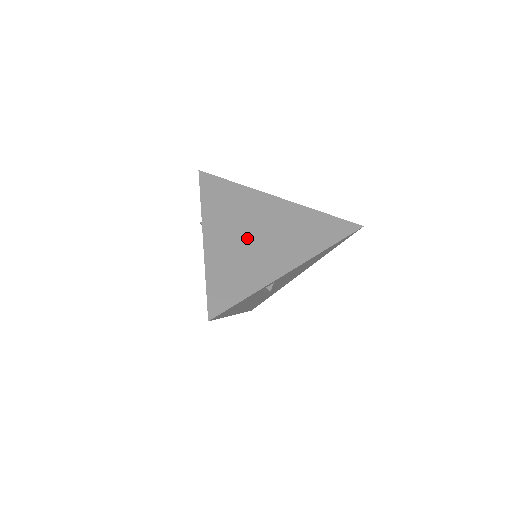
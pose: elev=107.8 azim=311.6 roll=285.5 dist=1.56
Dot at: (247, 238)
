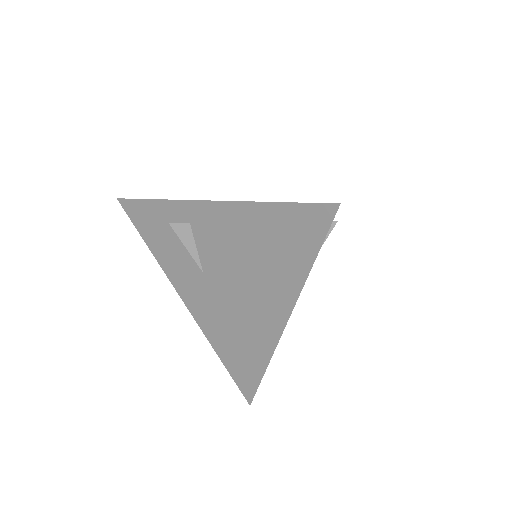
Dot at: occluded
